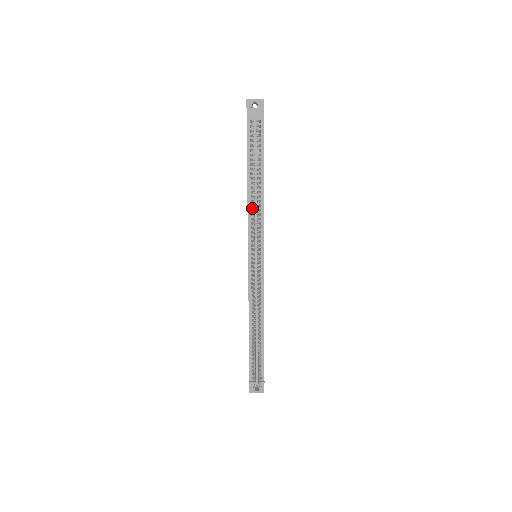
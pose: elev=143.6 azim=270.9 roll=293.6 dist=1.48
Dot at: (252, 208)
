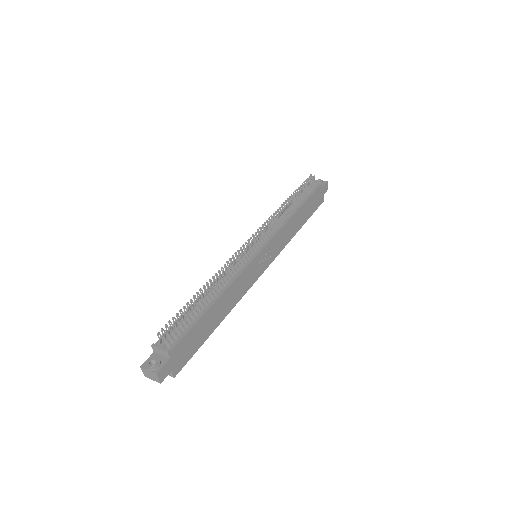
Dot at: occluded
